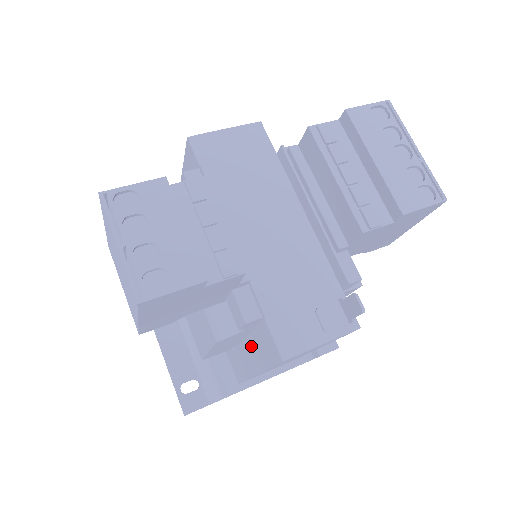
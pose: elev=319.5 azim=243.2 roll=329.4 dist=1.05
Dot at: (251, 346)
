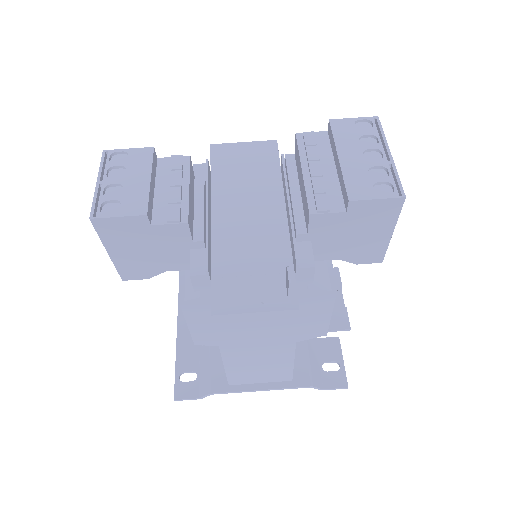
Dot at: occluded
